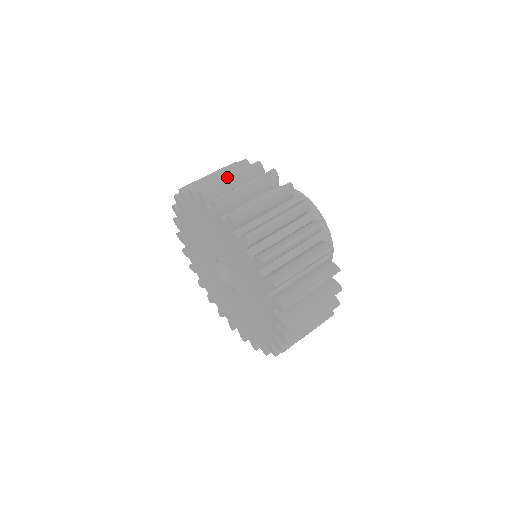
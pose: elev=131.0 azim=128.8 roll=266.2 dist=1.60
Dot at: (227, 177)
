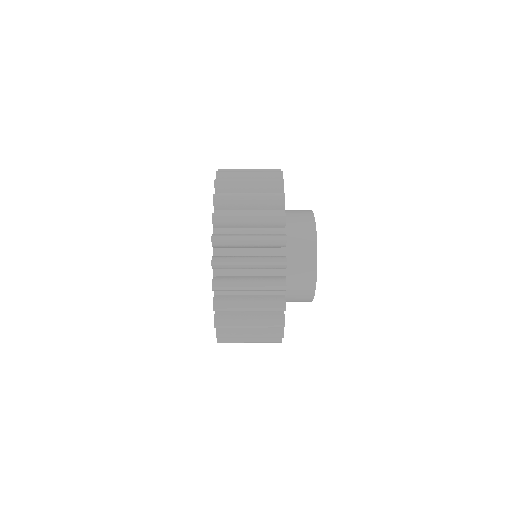
Dot at: (245, 171)
